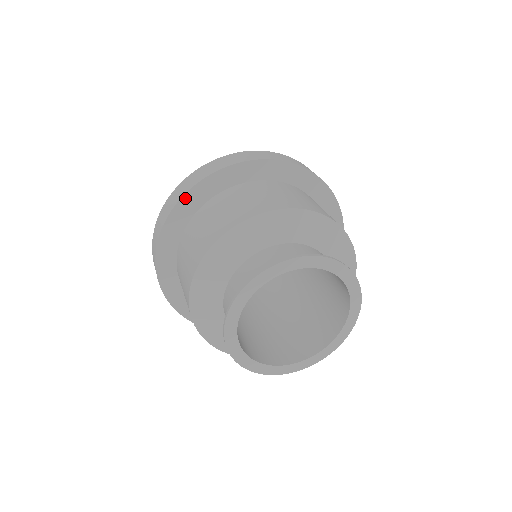
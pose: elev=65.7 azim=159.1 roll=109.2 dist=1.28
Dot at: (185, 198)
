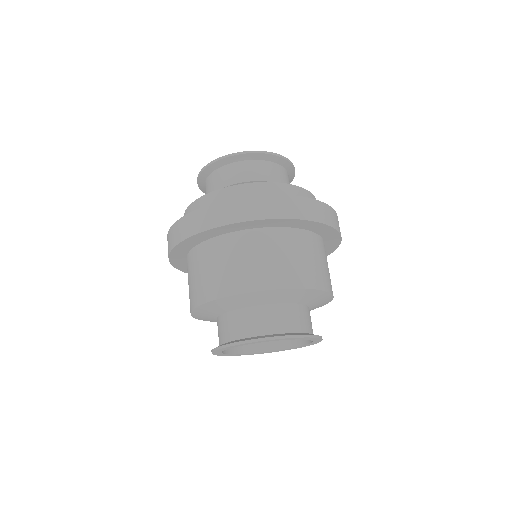
Dot at: (276, 220)
